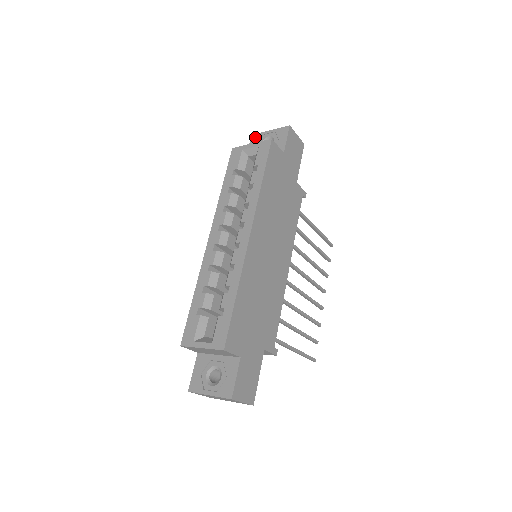
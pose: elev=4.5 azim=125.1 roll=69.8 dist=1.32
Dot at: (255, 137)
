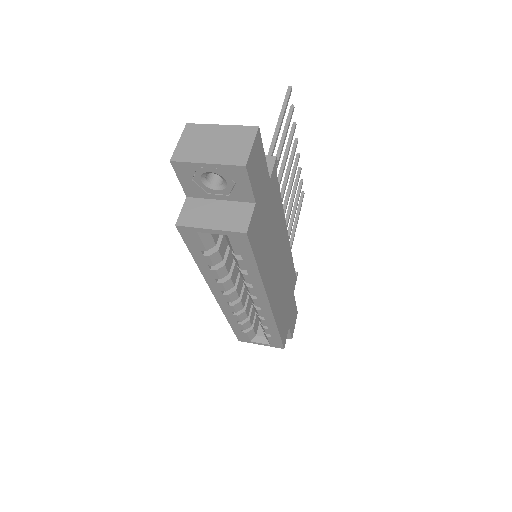
Dot at: (181, 168)
